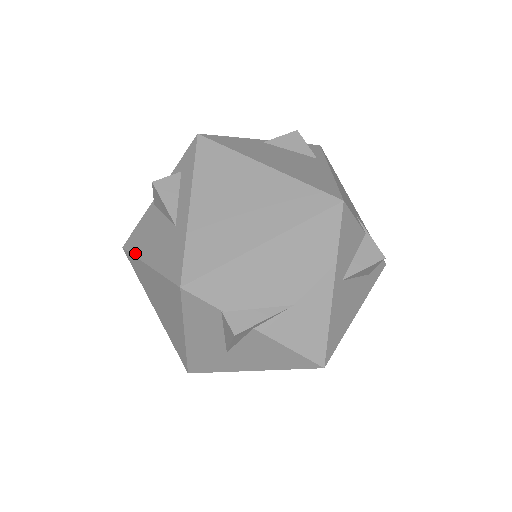
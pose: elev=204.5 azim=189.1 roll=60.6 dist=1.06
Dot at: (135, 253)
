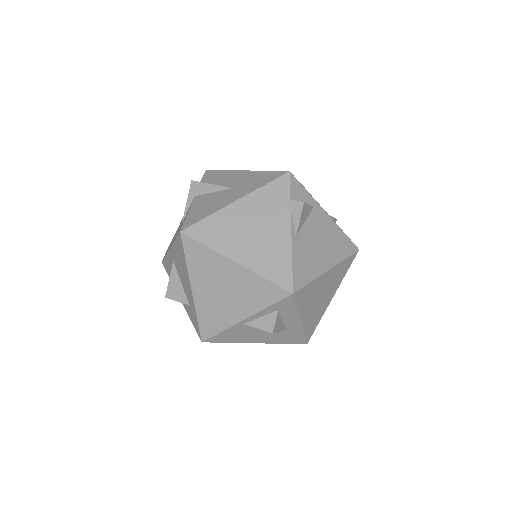
Dot at: (232, 342)
